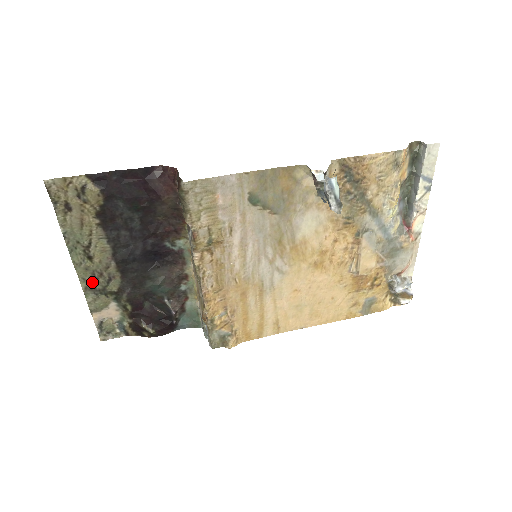
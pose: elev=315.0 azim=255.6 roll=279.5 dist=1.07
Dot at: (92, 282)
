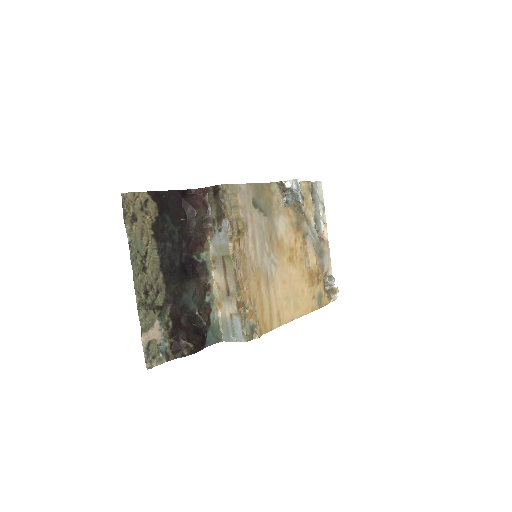
Dot at: (144, 296)
